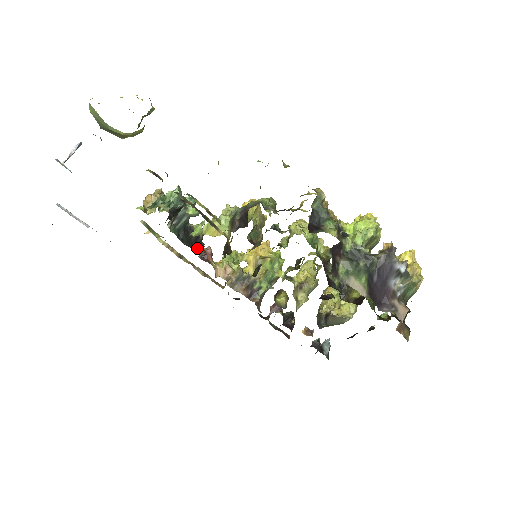
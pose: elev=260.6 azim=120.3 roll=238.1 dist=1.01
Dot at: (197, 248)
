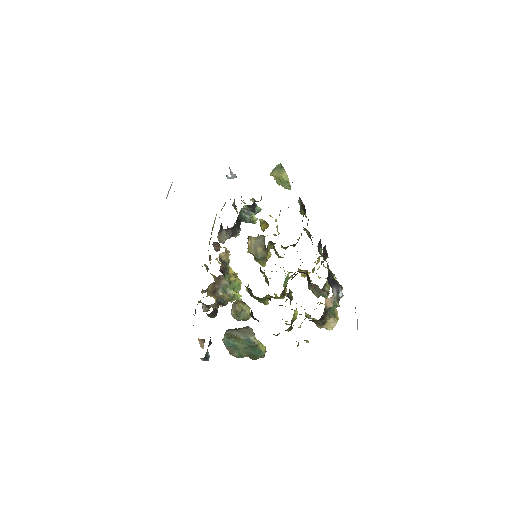
Dot at: (232, 230)
